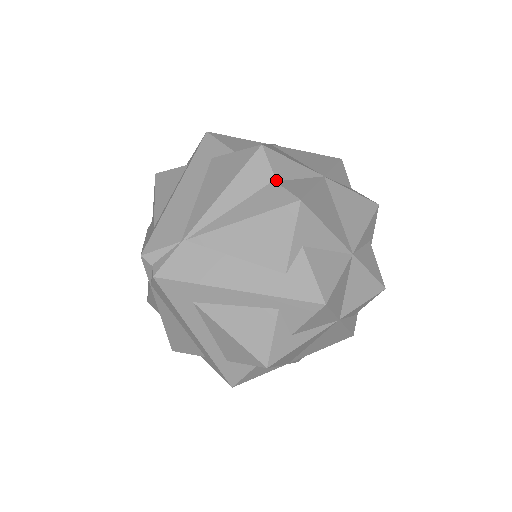
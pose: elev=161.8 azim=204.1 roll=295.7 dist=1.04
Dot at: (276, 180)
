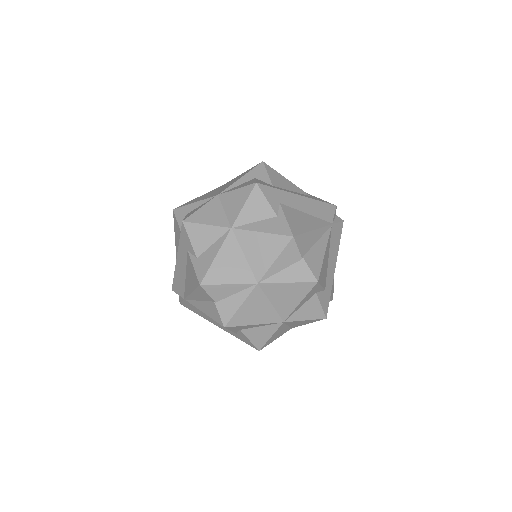
Dot at: (215, 302)
